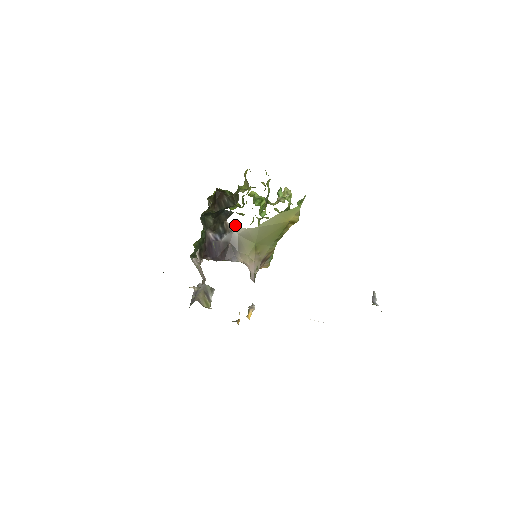
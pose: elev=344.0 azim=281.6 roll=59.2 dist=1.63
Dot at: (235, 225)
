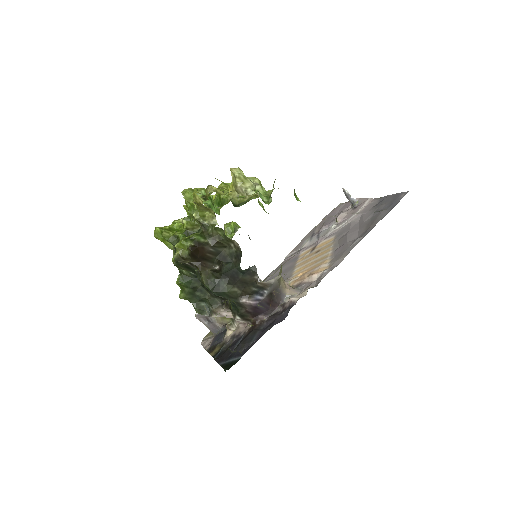
Dot at: (274, 279)
